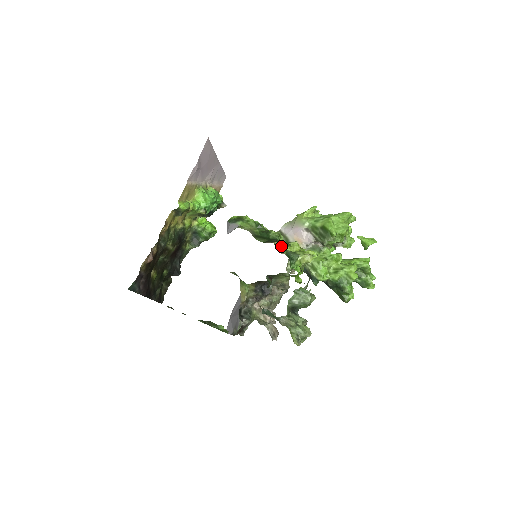
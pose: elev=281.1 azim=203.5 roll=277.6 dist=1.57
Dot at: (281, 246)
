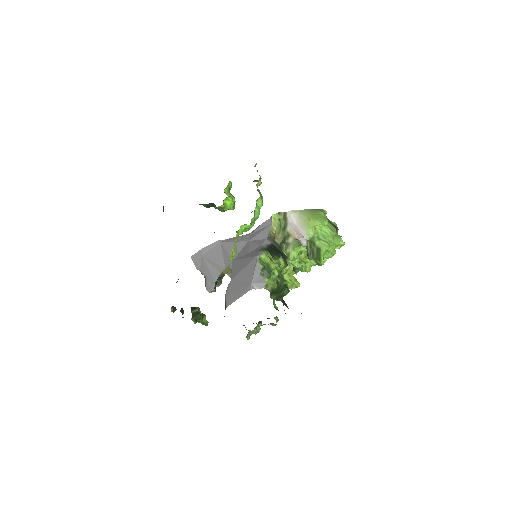
Dot at: occluded
